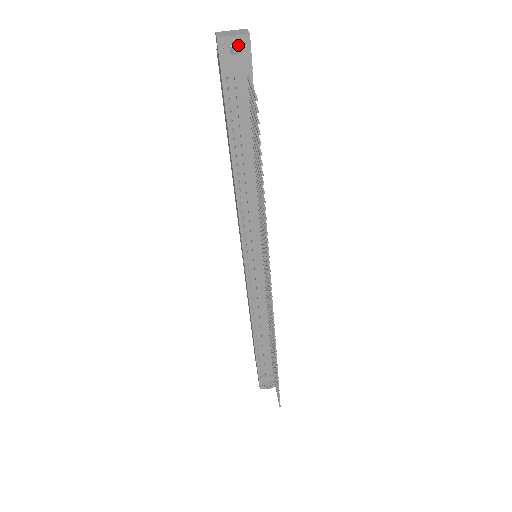
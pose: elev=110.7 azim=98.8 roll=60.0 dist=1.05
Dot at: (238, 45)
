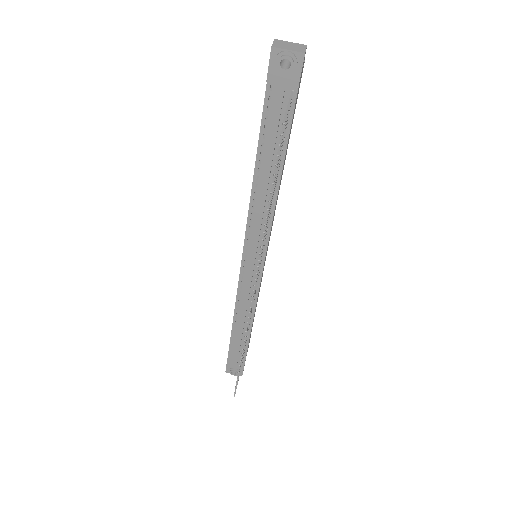
Dot at: occluded
